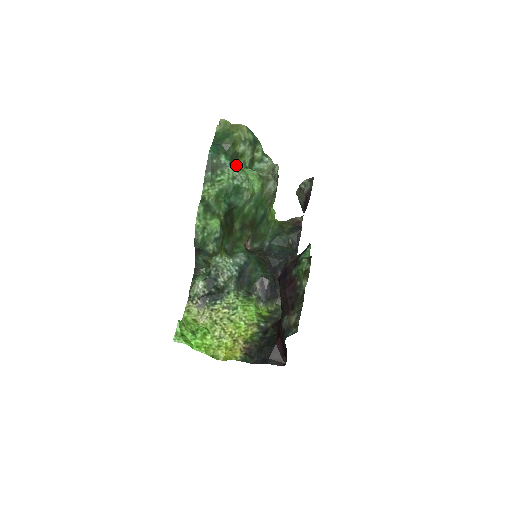
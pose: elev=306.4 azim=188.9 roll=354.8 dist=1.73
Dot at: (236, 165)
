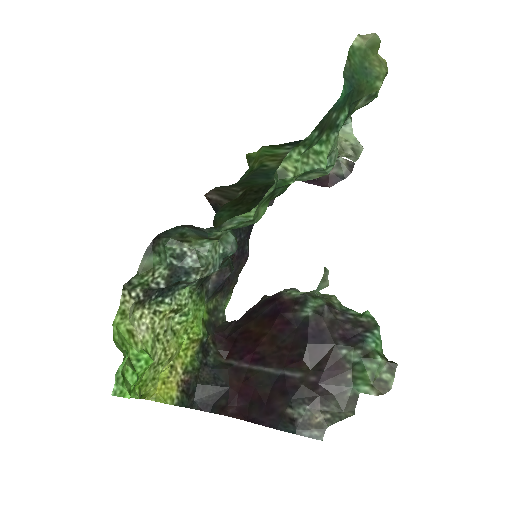
Dot at: occluded
